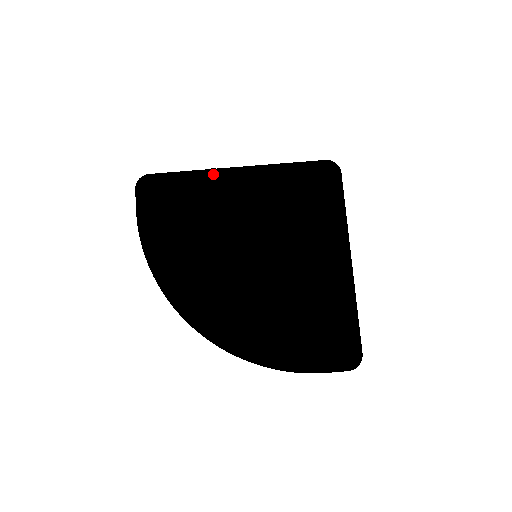
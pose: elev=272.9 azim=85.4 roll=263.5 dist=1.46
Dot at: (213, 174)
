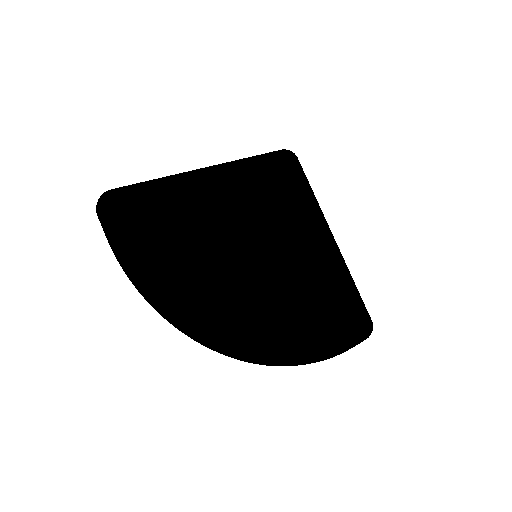
Dot at: (190, 177)
